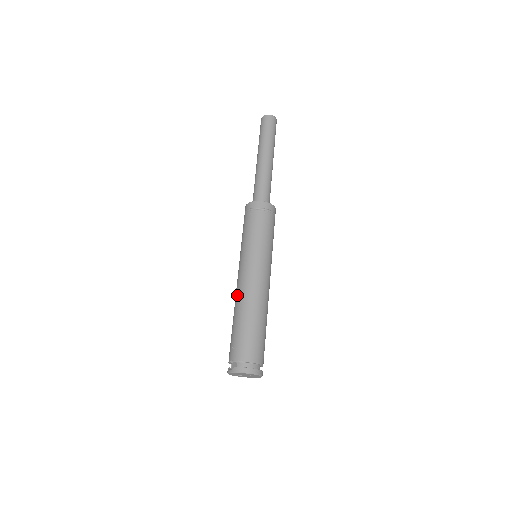
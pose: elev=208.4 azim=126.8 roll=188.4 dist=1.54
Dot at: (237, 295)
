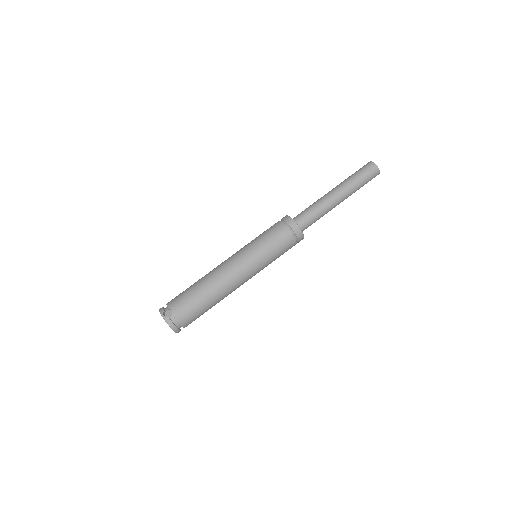
Dot at: (218, 273)
